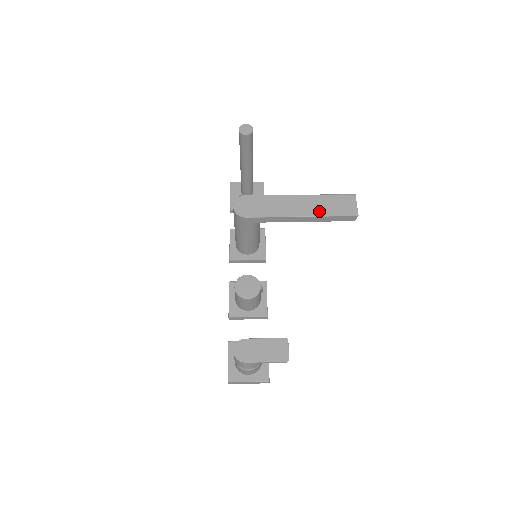
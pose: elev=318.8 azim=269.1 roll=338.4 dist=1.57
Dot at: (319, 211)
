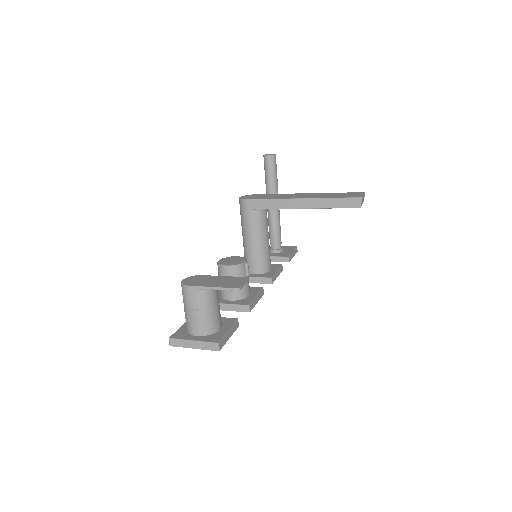
Dot at: (321, 197)
